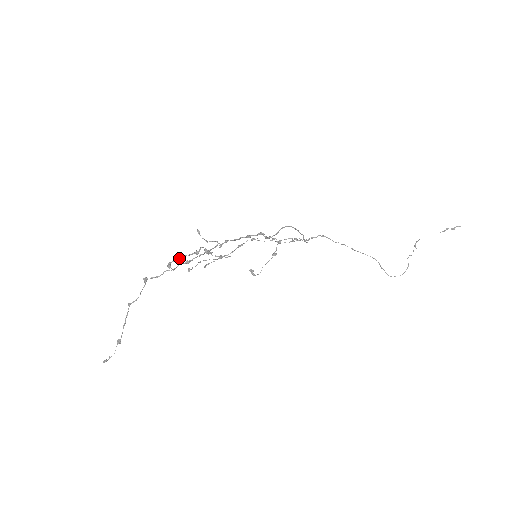
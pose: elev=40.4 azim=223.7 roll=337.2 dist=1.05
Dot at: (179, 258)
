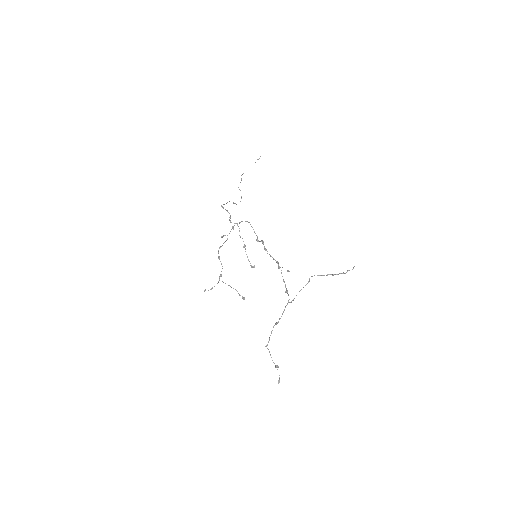
Dot at: occluded
